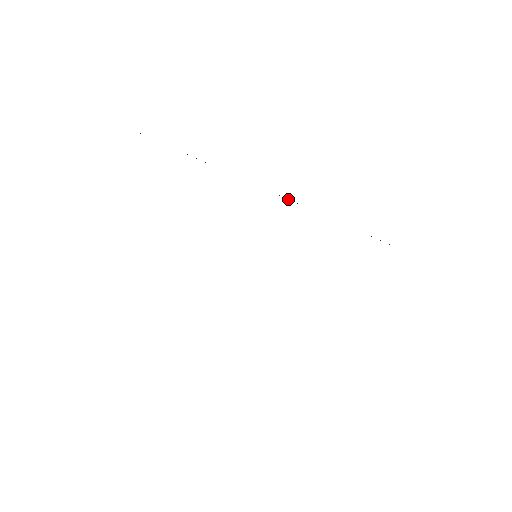
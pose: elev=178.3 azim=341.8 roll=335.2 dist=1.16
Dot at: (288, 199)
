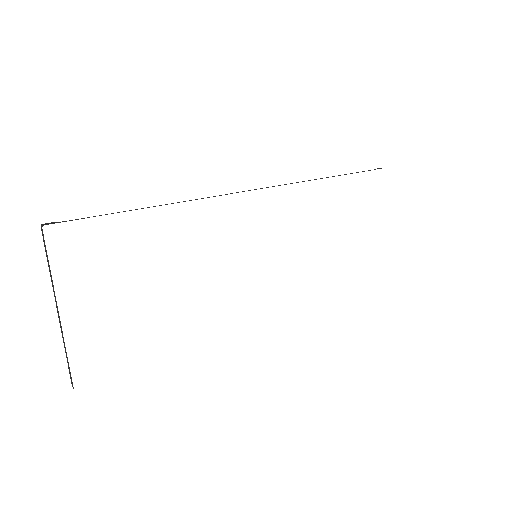
Dot at: occluded
